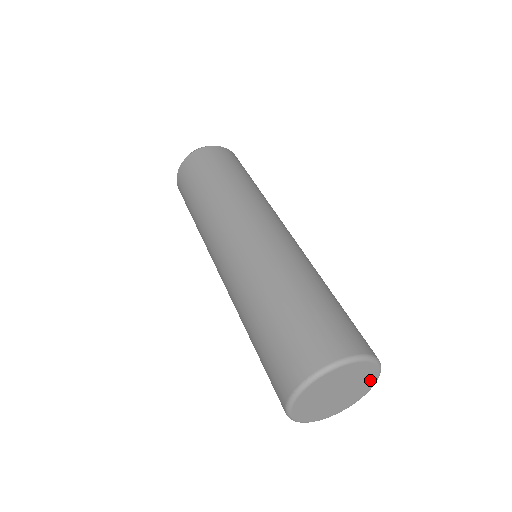
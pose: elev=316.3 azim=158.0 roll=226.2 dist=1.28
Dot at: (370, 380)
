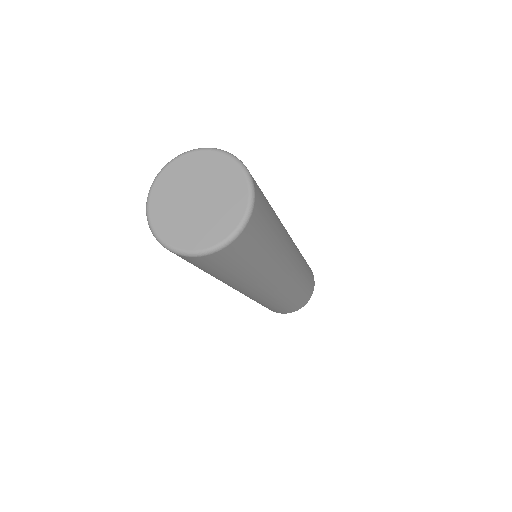
Dot at: (238, 191)
